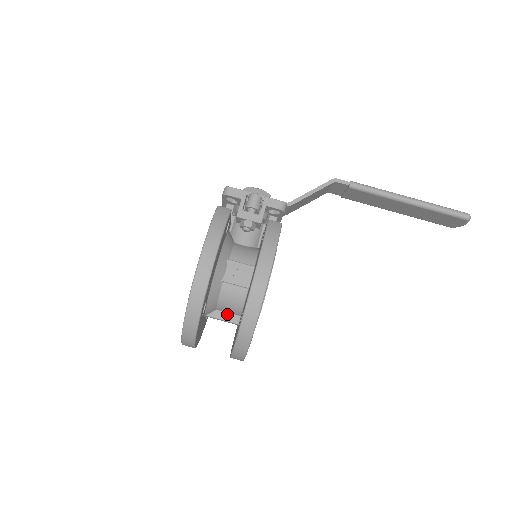
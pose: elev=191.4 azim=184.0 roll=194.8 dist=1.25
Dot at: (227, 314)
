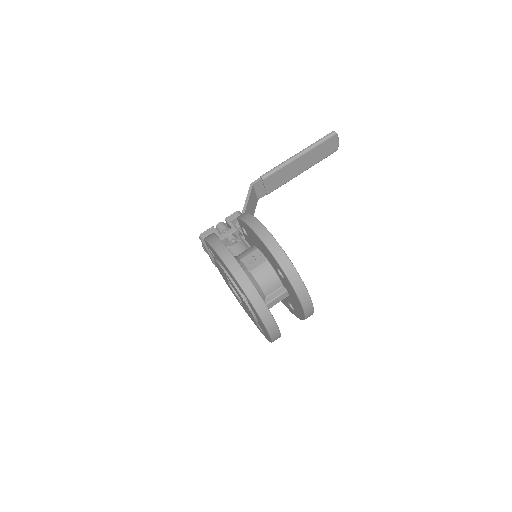
Dot at: (274, 293)
